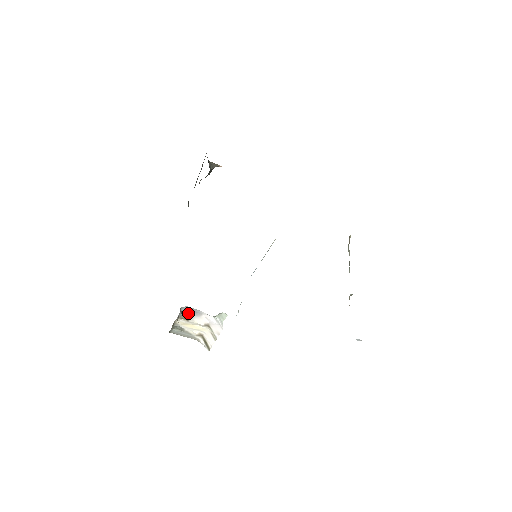
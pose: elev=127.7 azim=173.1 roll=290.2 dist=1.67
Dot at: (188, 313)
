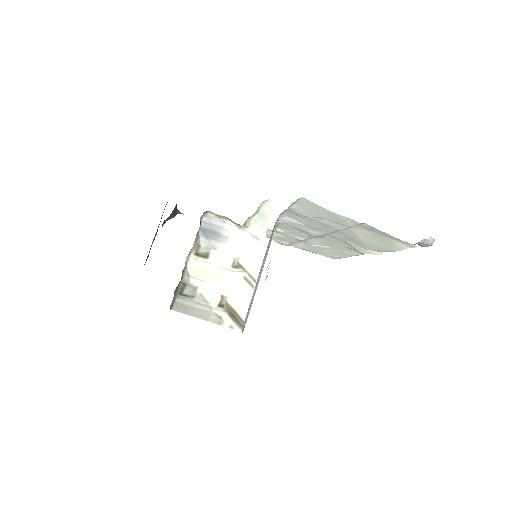
Dot at: (209, 237)
